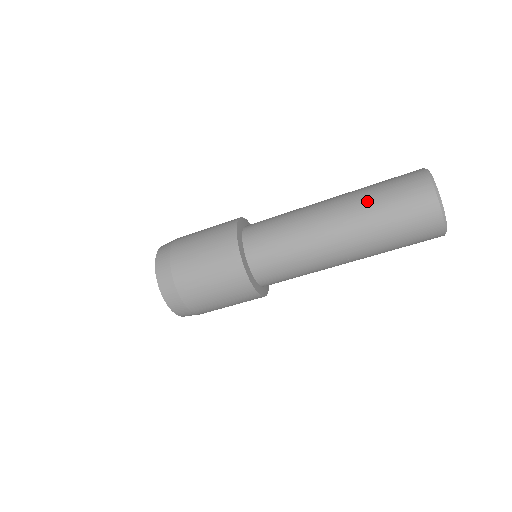
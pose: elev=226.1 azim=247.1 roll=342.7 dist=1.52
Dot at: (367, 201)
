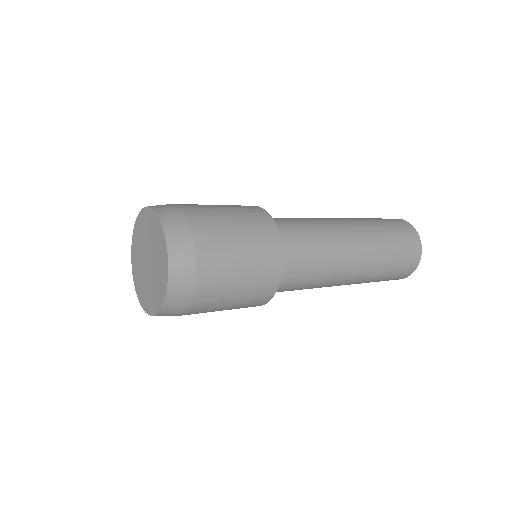
Dot at: occluded
